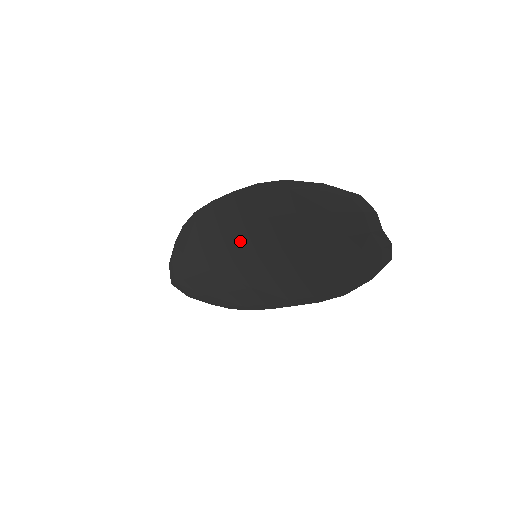
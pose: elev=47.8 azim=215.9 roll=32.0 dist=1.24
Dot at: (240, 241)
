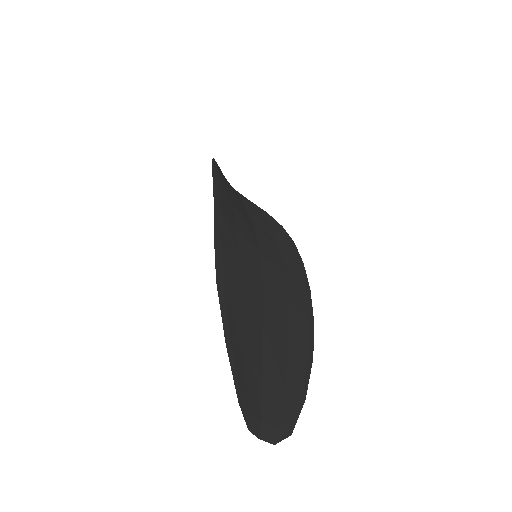
Dot at: occluded
